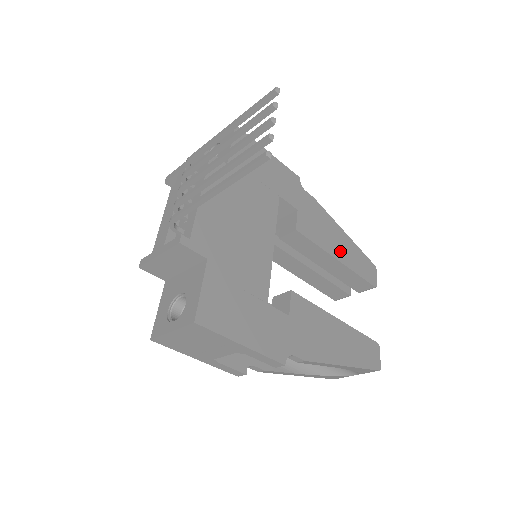
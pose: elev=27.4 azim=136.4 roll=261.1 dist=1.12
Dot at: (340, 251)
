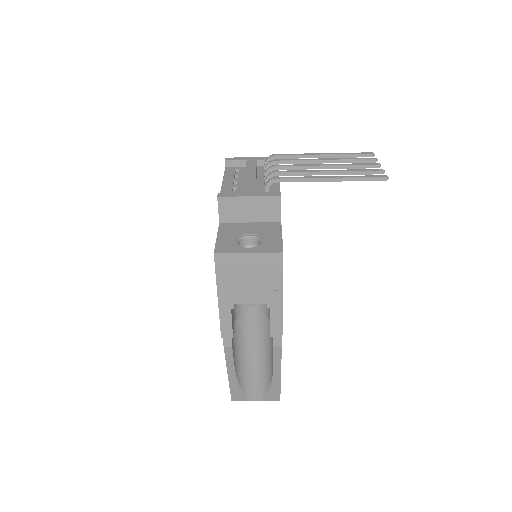
Dot at: occluded
